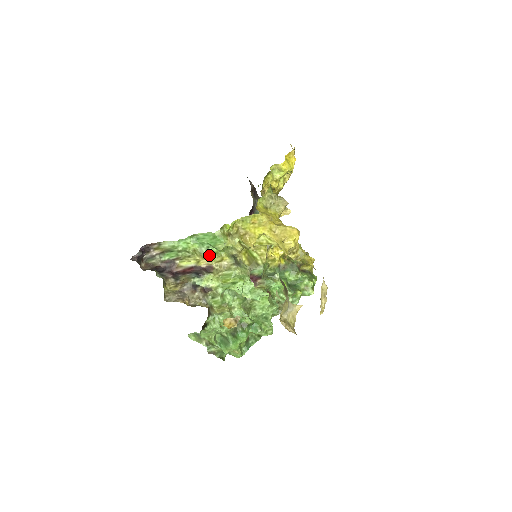
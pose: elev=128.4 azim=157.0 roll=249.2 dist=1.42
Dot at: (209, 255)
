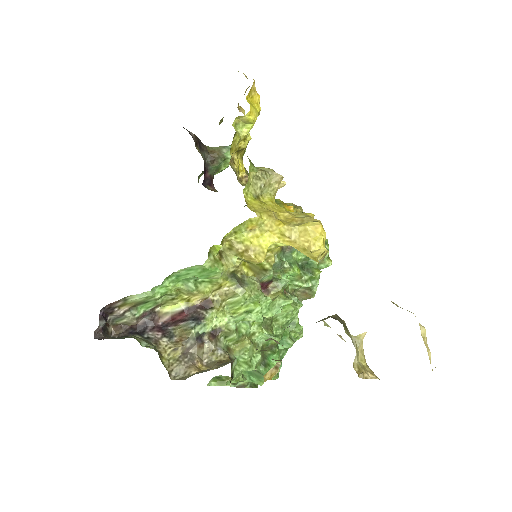
Dot at: (201, 288)
